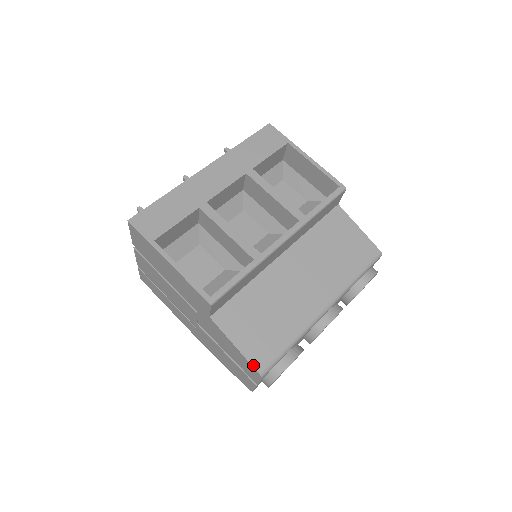
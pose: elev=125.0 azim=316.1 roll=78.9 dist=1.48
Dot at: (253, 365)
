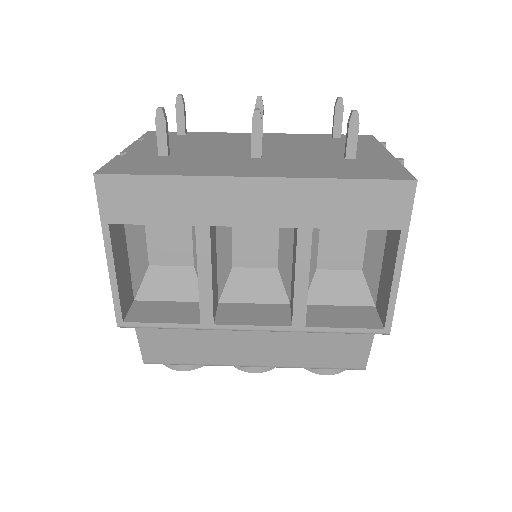
Dot at: (143, 355)
